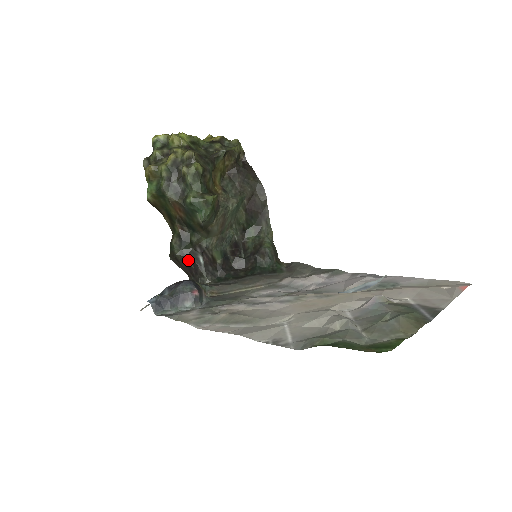
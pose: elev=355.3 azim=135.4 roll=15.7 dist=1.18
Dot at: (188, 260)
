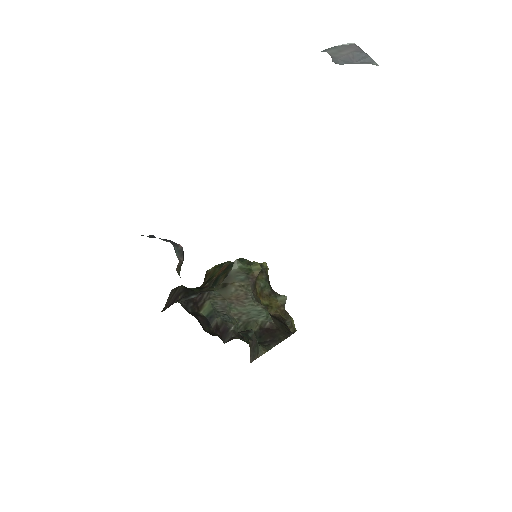
Dot at: (184, 292)
